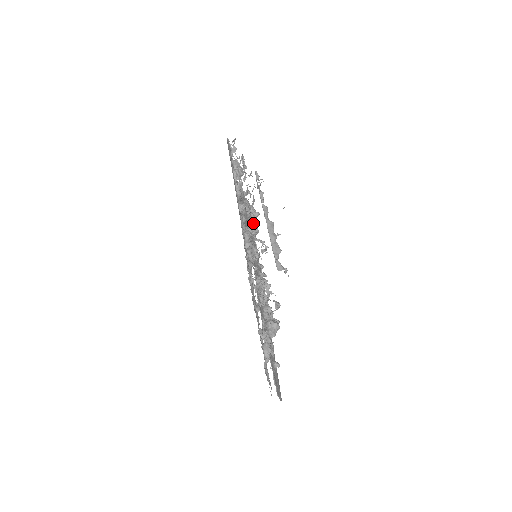
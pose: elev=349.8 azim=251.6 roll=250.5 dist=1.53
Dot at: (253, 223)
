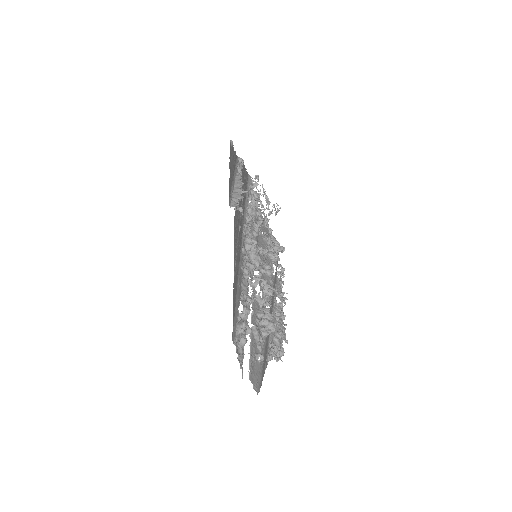
Dot at: (272, 249)
